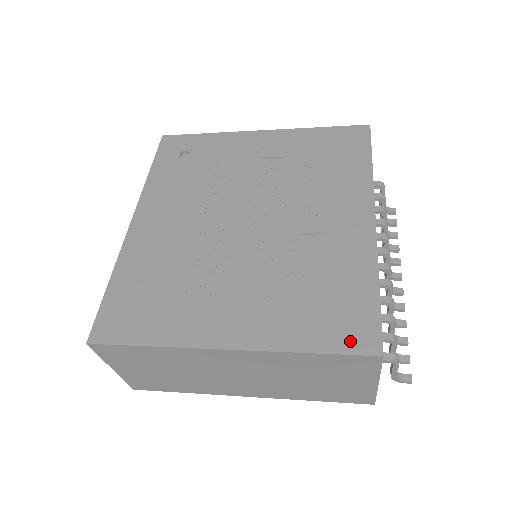
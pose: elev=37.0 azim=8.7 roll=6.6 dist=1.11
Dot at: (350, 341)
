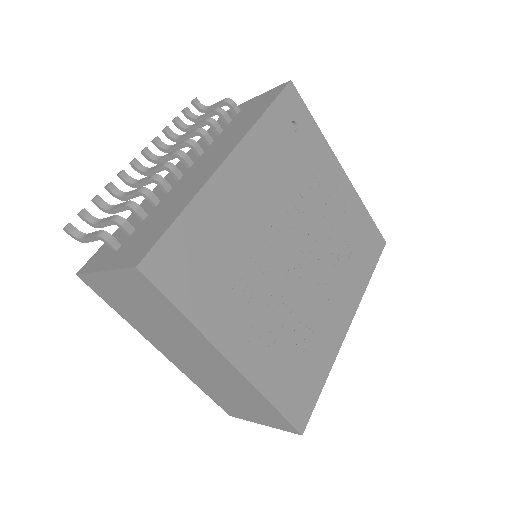
Dot at: (295, 412)
